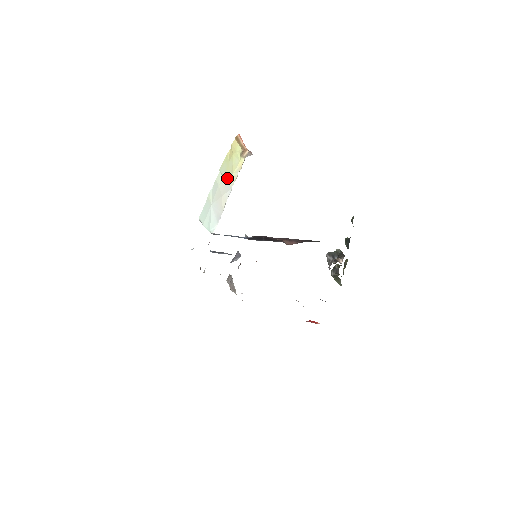
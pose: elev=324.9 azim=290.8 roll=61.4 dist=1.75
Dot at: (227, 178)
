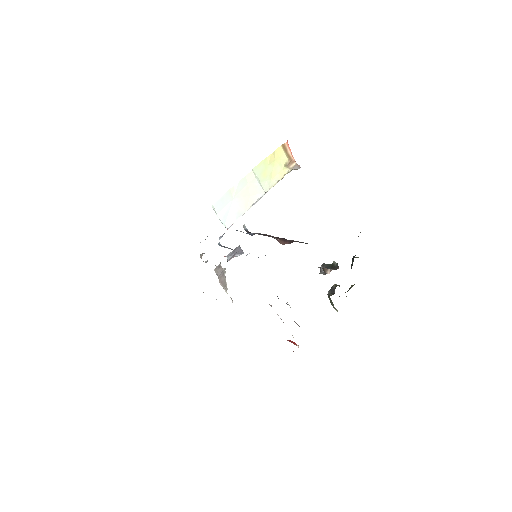
Dot at: (262, 181)
